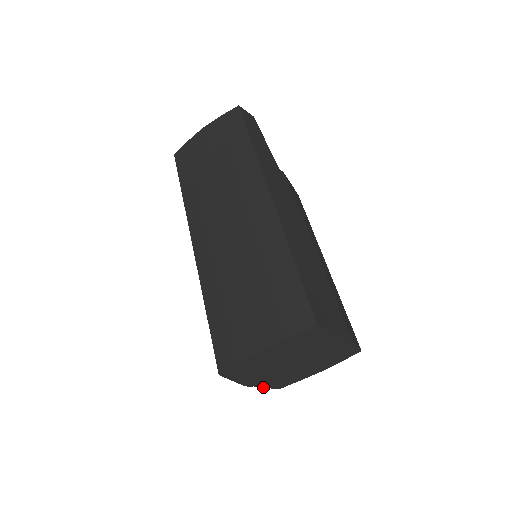
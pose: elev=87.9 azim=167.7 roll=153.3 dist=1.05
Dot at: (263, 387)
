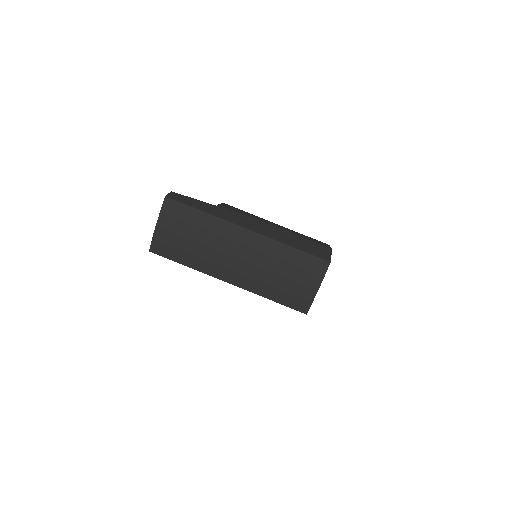
Dot at: occluded
